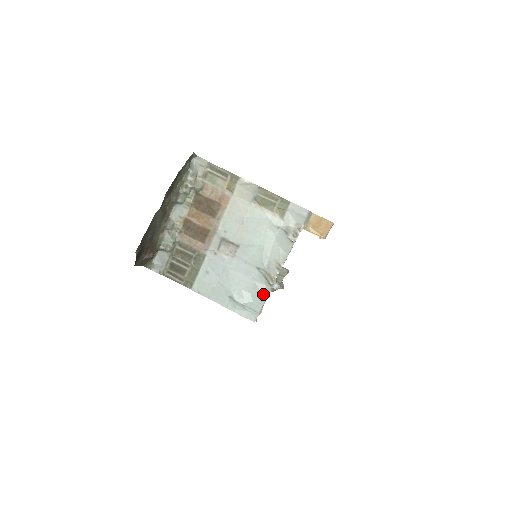
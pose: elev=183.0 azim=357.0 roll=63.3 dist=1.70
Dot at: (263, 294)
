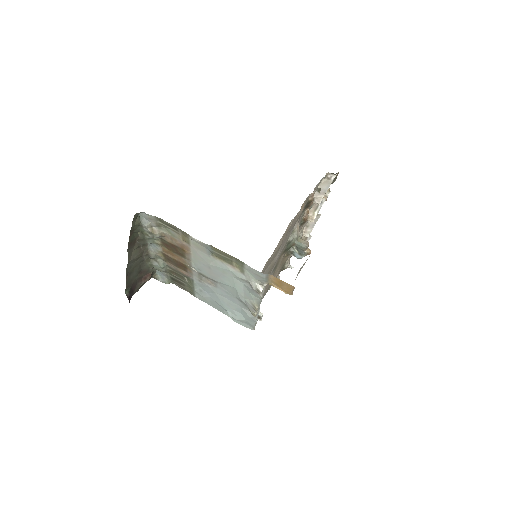
Dot at: (251, 318)
